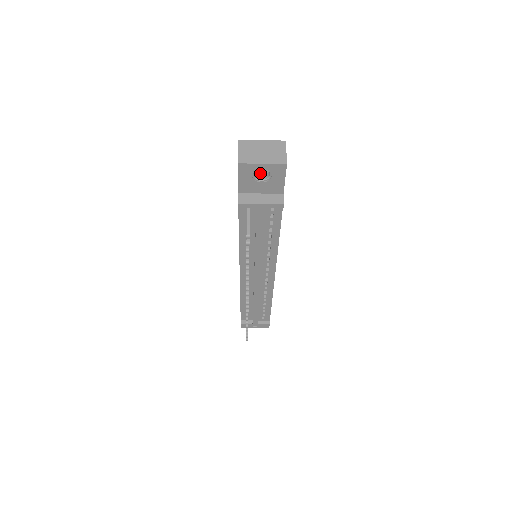
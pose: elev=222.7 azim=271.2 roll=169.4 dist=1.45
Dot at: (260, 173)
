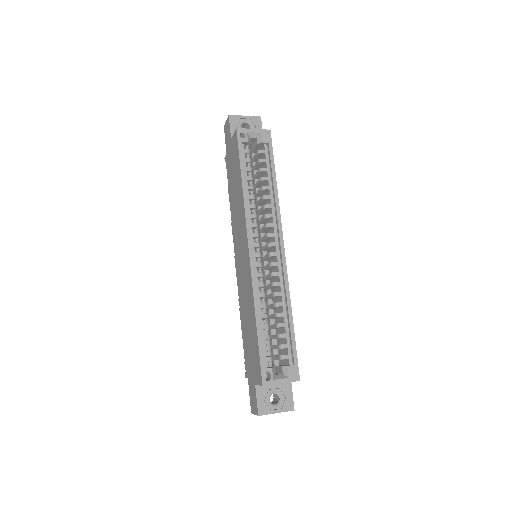
Dot at: occluded
